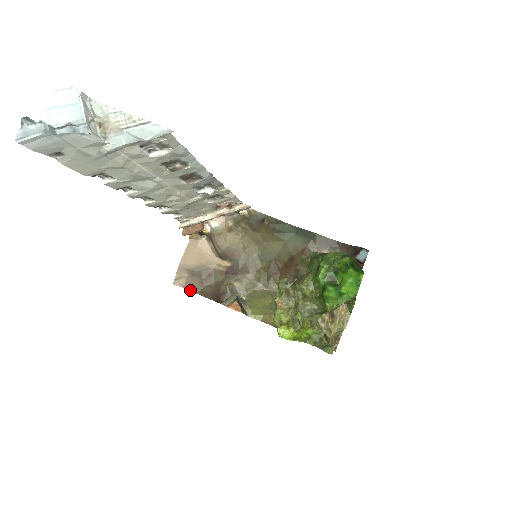
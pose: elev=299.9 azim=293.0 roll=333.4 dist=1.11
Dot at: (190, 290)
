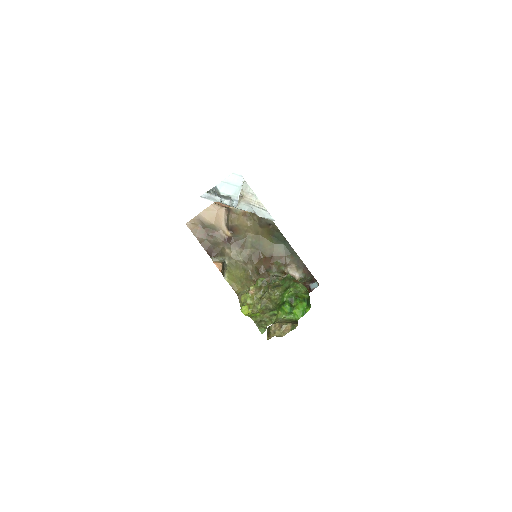
Dot at: (195, 235)
